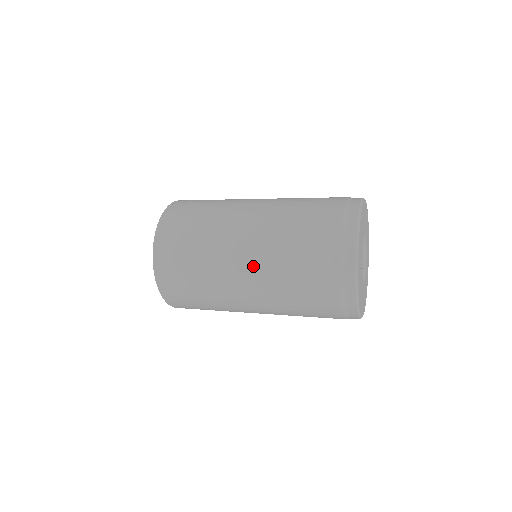
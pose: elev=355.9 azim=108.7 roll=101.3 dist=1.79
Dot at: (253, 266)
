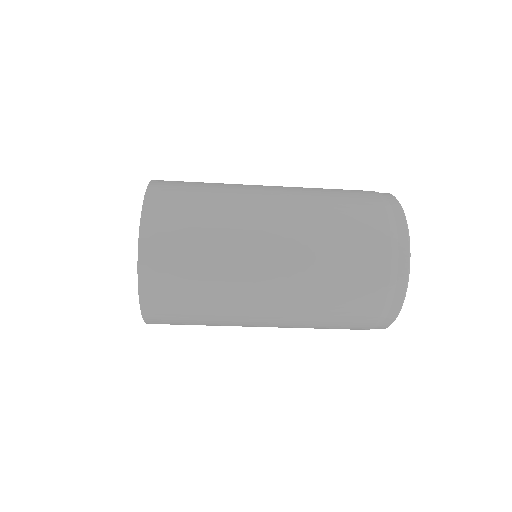
Dot at: (284, 198)
